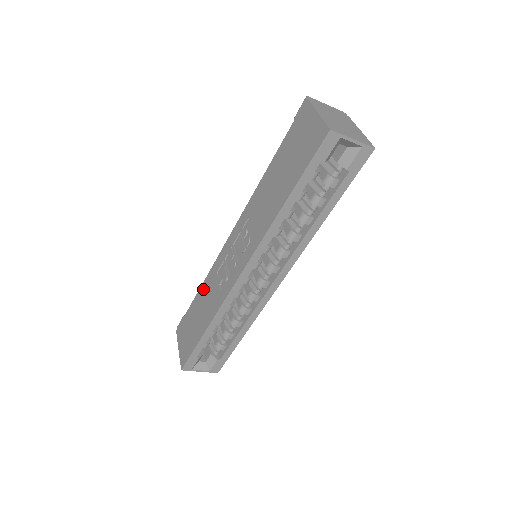
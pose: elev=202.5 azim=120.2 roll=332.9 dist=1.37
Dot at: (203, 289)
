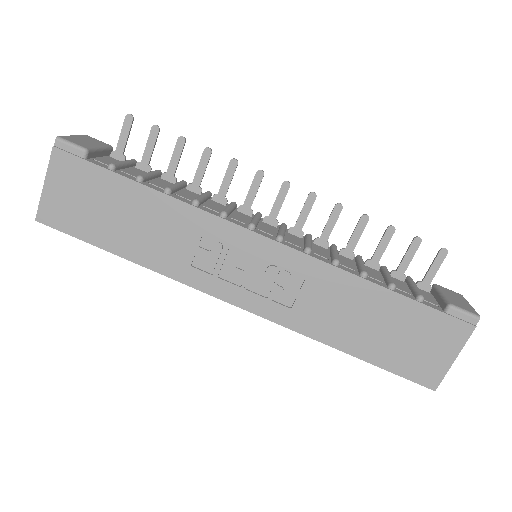
Dot at: (162, 205)
